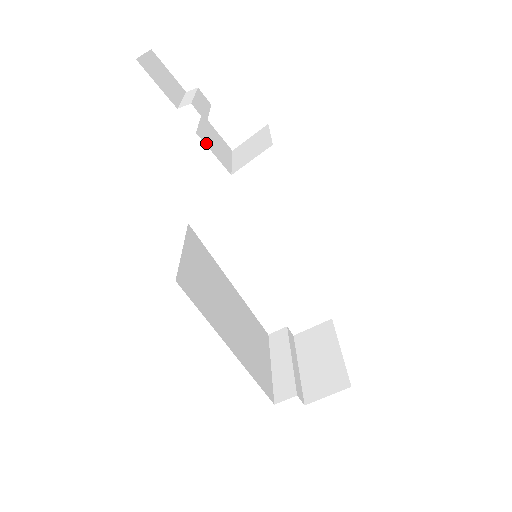
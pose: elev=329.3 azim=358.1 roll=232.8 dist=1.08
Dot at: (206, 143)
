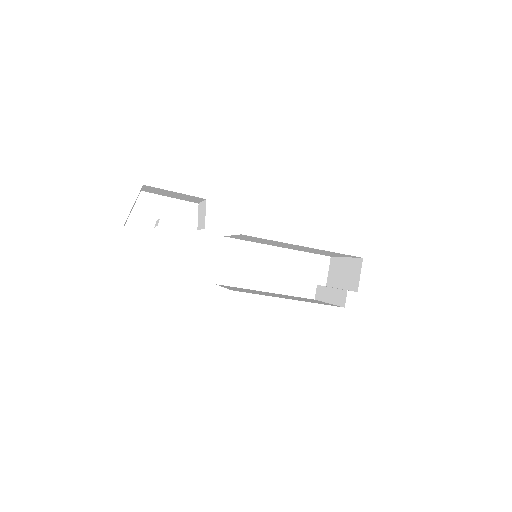
Dot at: occluded
